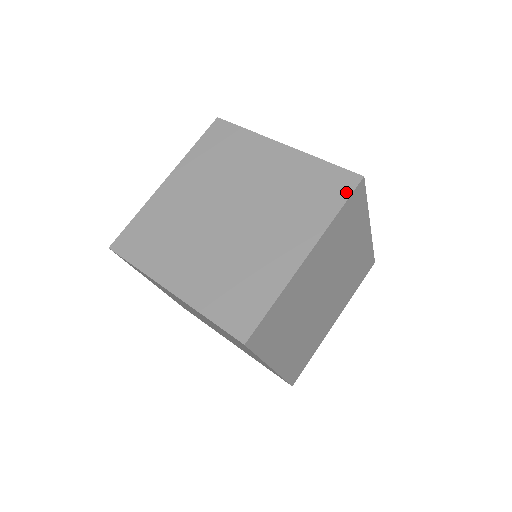
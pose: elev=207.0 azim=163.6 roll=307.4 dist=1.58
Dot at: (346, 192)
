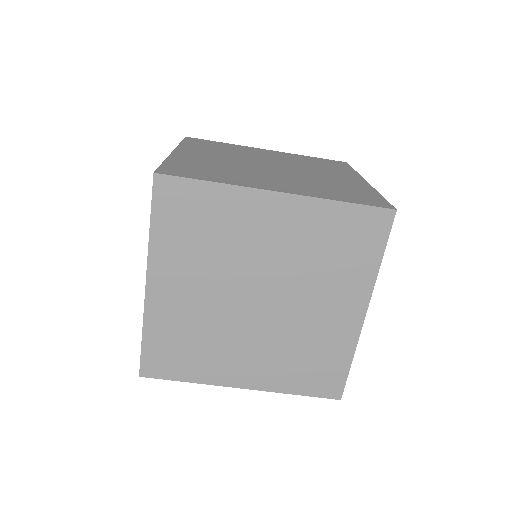
Dot at: (368, 203)
